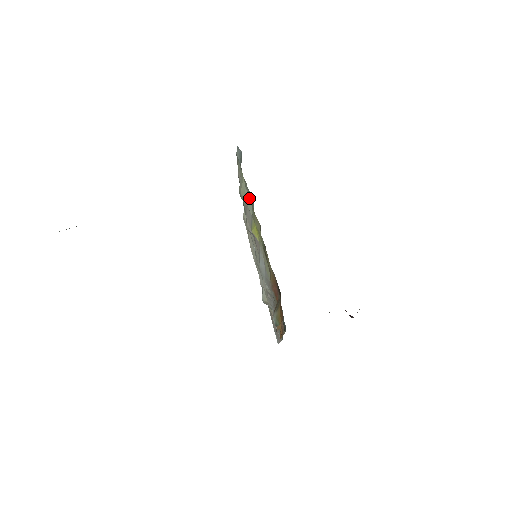
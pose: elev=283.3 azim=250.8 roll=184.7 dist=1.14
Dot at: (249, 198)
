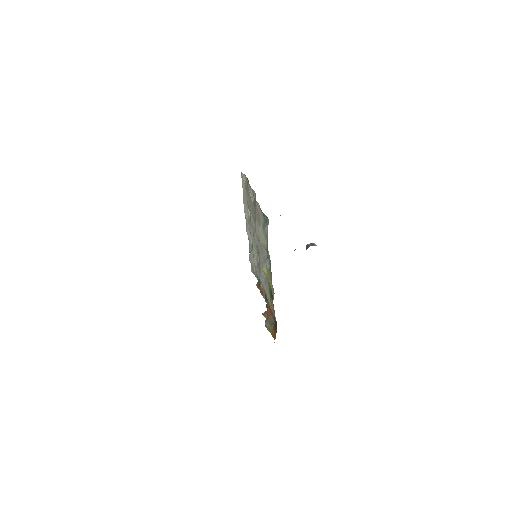
Dot at: occluded
